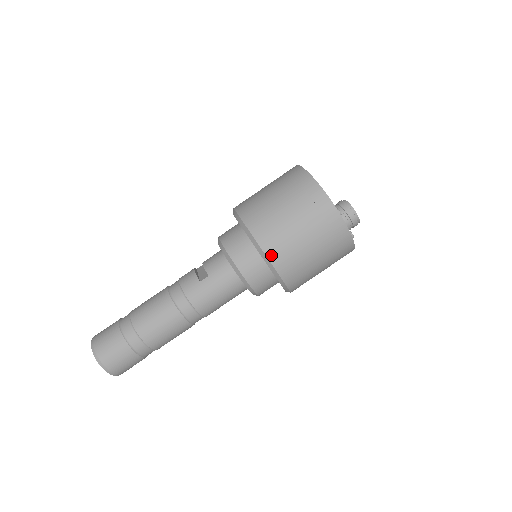
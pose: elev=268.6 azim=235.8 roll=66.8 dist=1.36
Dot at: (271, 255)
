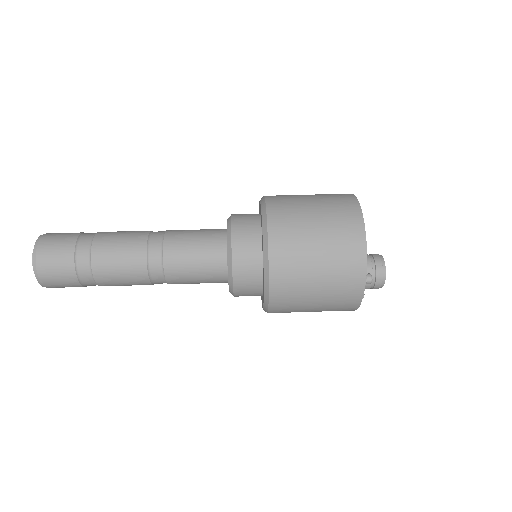
Dot at: (271, 208)
